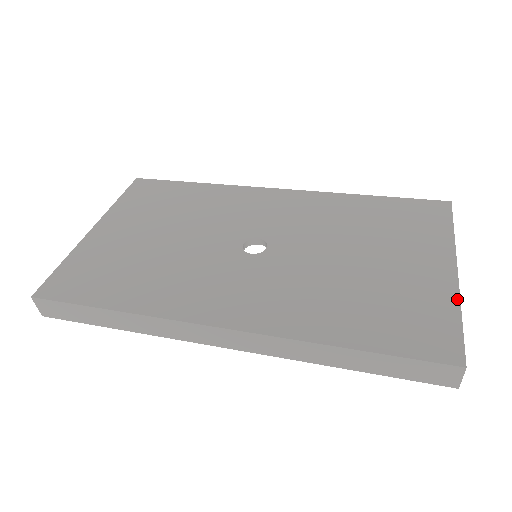
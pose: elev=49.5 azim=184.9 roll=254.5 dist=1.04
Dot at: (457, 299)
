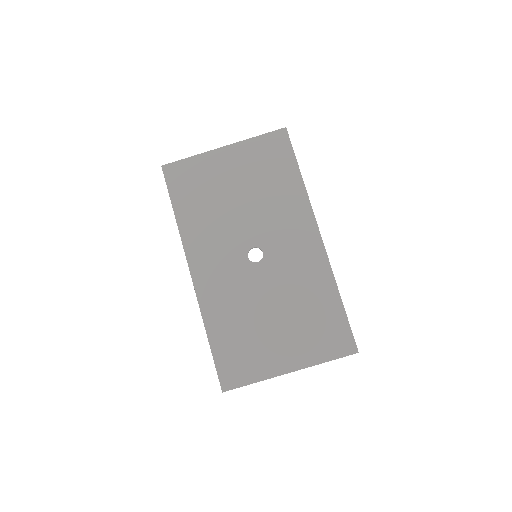
Dot at: (265, 378)
